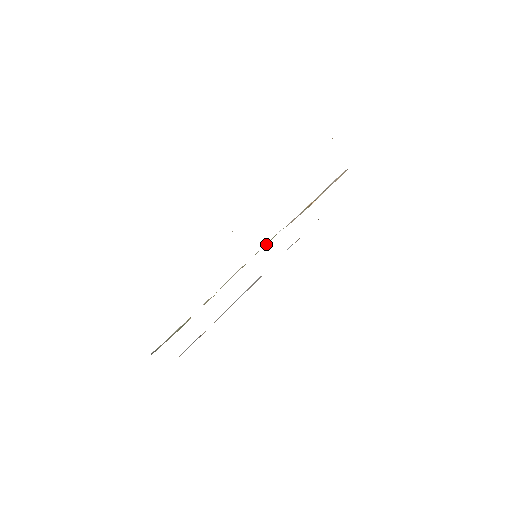
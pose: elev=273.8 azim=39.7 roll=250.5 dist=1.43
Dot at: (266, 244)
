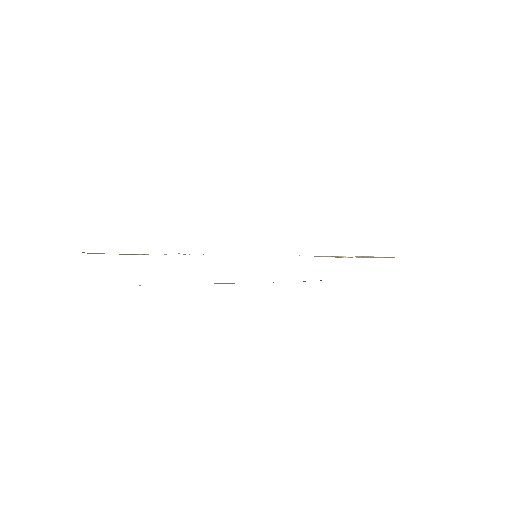
Dot at: occluded
